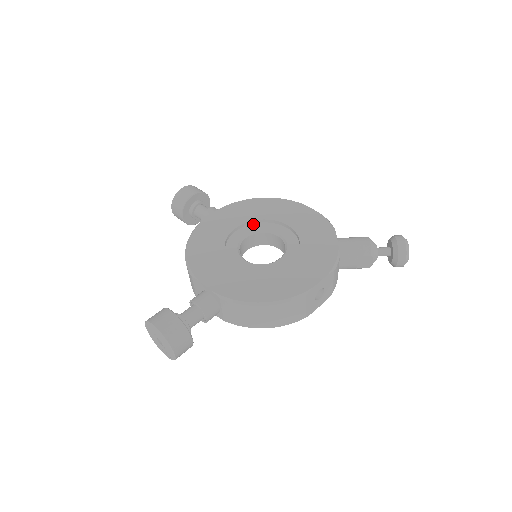
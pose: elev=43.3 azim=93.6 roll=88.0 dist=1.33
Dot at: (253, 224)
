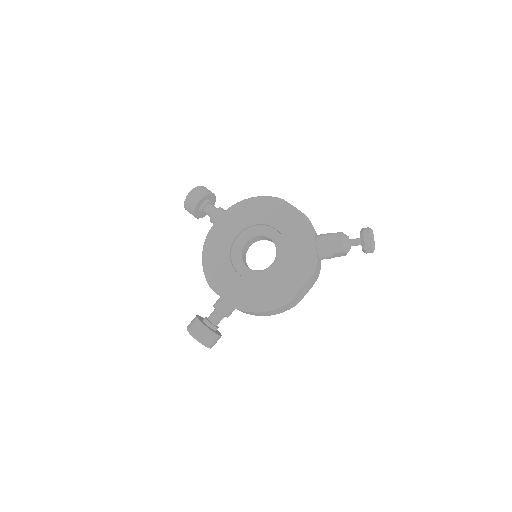
Dot at: (250, 228)
